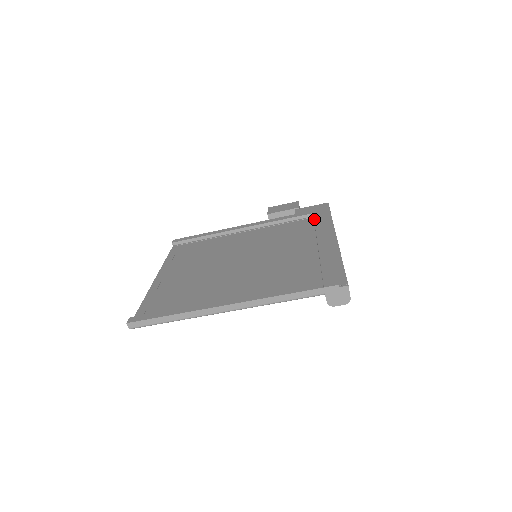
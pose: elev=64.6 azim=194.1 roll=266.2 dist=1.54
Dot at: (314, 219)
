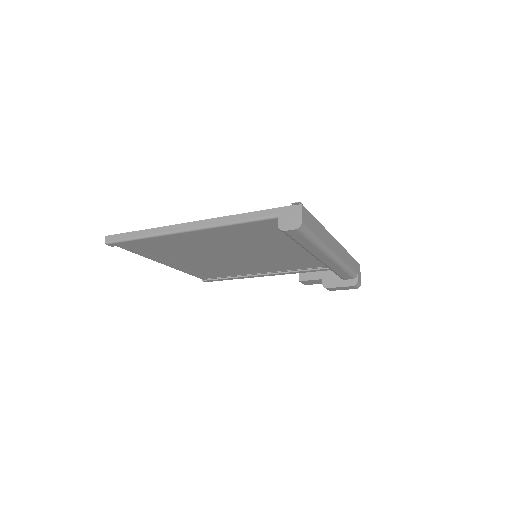
Dot at: occluded
